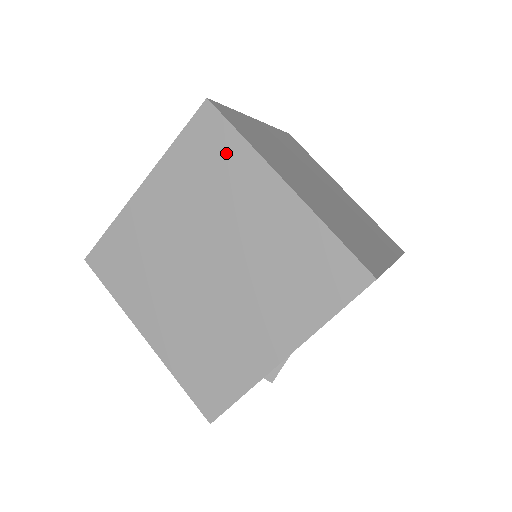
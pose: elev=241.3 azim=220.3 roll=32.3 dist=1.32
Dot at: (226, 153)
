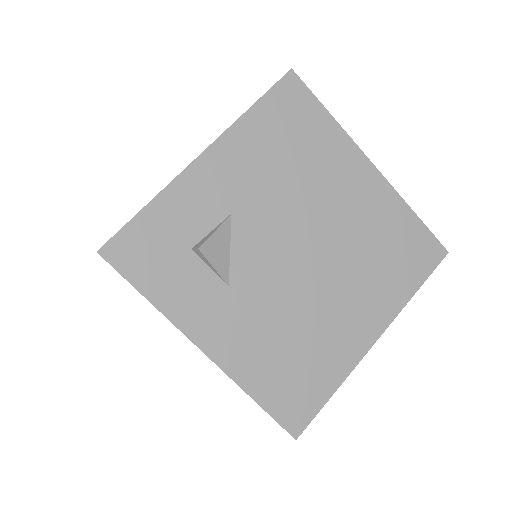
Dot at: occluded
